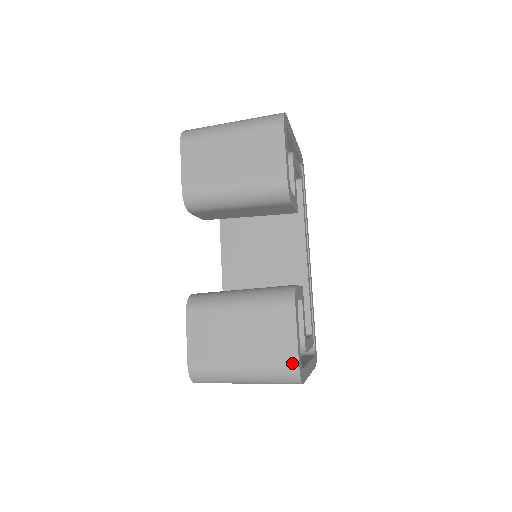
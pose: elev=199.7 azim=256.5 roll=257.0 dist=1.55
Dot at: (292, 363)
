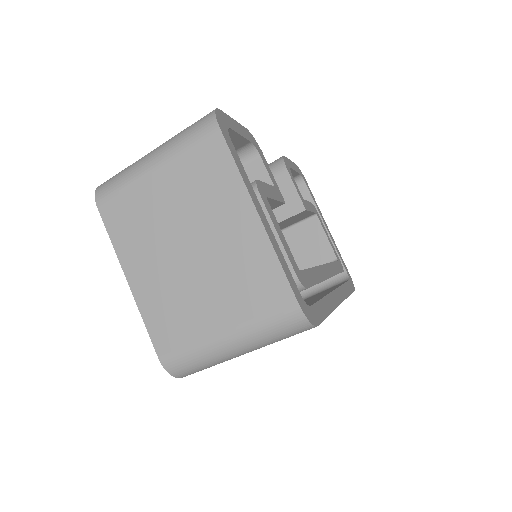
Dot at: occluded
